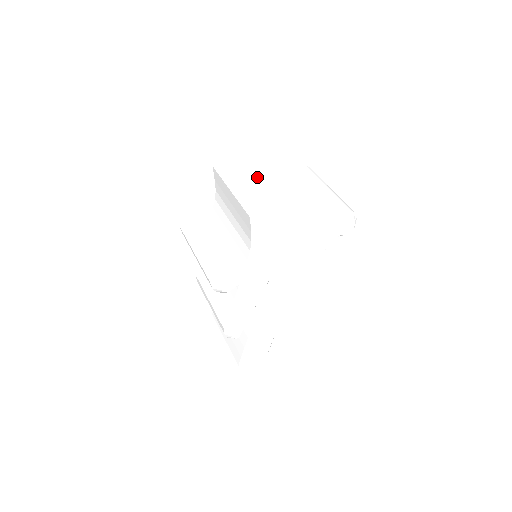
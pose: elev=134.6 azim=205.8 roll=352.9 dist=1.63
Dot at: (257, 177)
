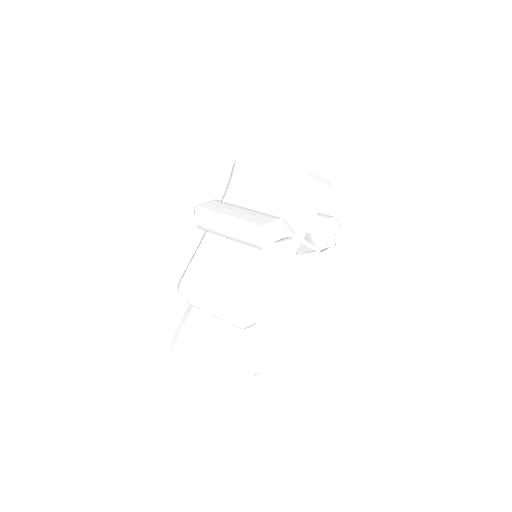
Dot at: occluded
